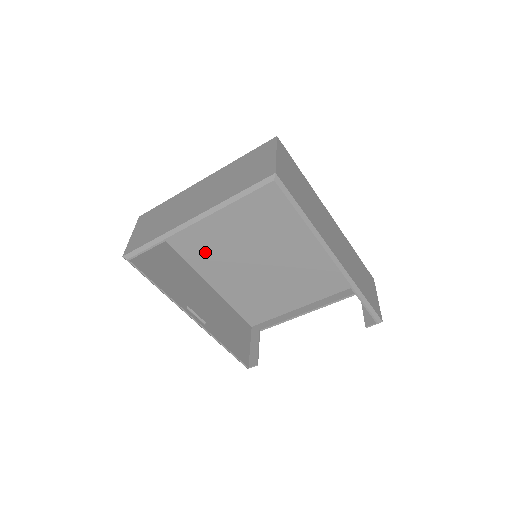
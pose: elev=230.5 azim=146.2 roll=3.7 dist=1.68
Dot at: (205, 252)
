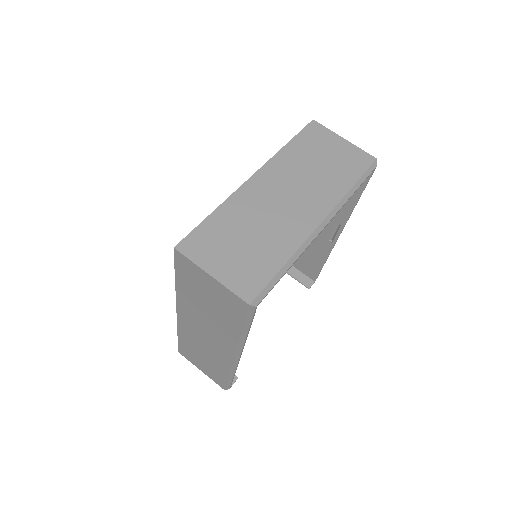
Dot at: occluded
